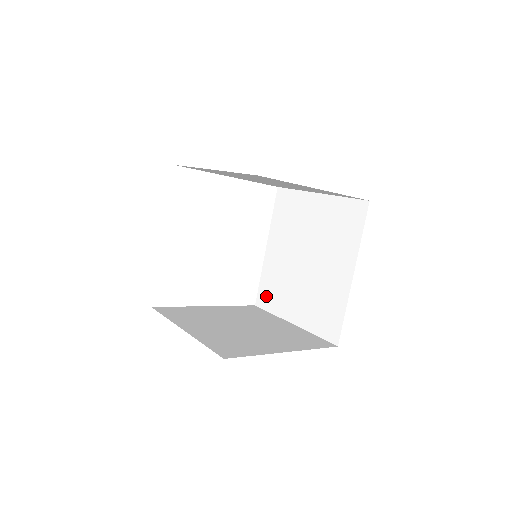
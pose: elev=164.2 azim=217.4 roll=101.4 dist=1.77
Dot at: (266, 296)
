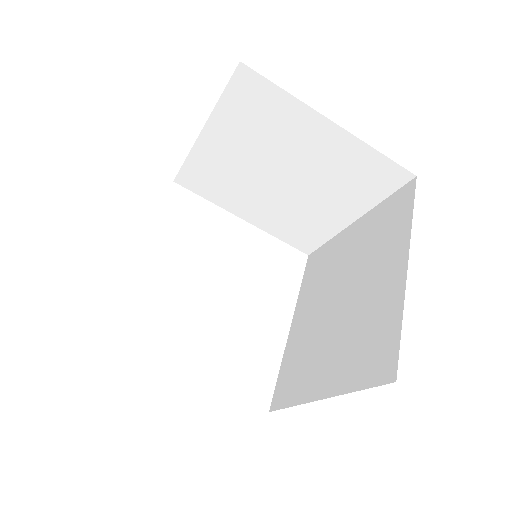
Dot at: (285, 387)
